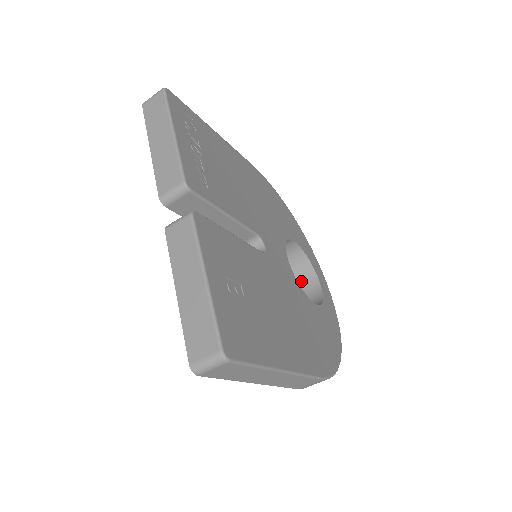
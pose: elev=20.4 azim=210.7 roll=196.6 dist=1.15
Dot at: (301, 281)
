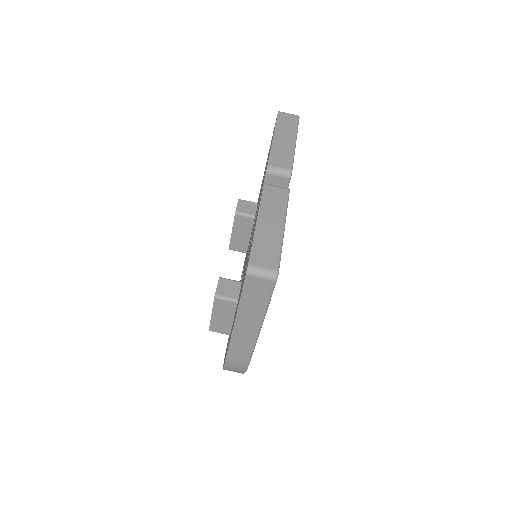
Dot at: occluded
